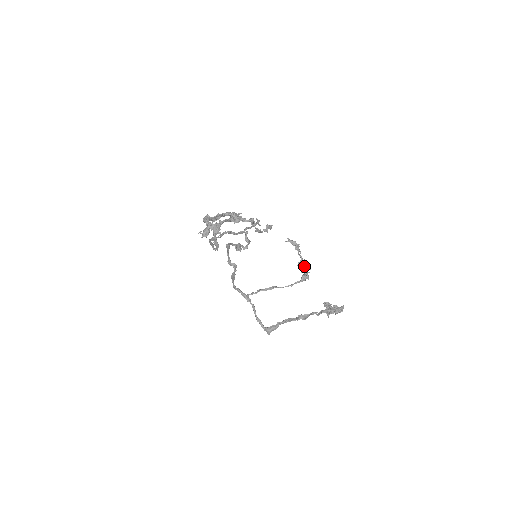
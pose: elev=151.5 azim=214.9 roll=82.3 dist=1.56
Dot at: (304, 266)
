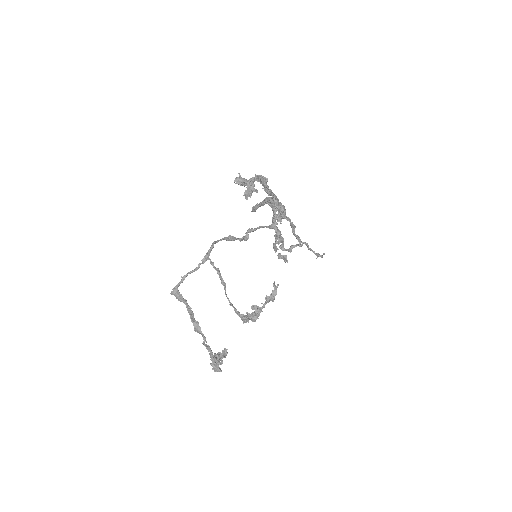
Dot at: (253, 313)
